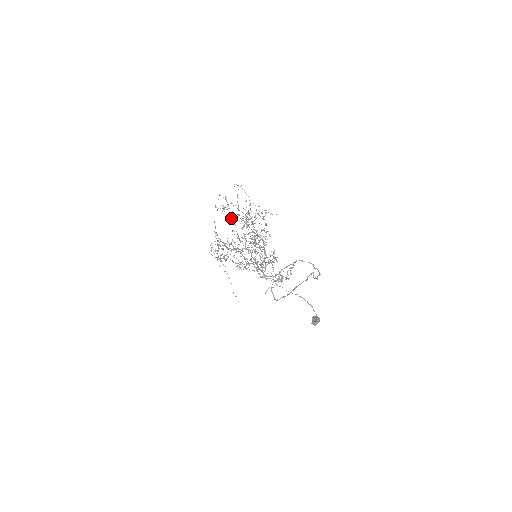
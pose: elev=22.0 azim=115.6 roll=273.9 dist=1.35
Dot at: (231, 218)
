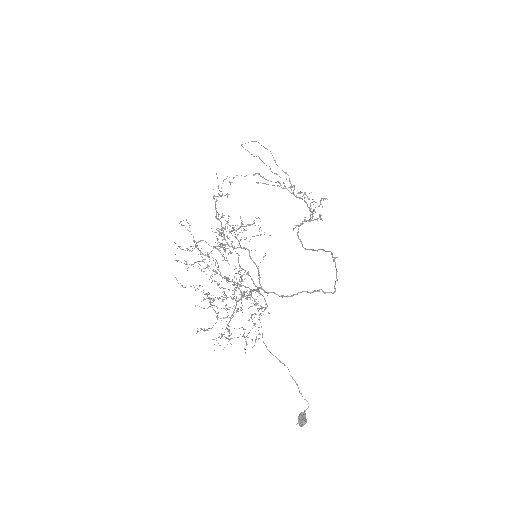
Dot at: occluded
